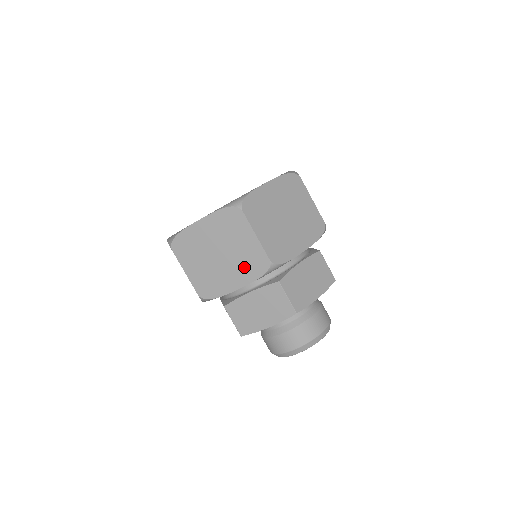
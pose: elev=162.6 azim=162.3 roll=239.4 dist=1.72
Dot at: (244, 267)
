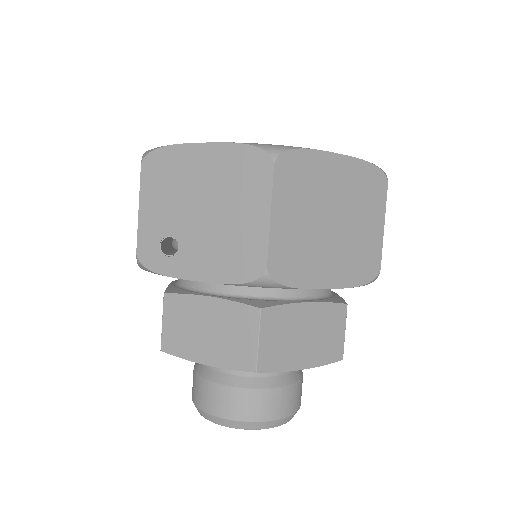
Dot at: (351, 260)
